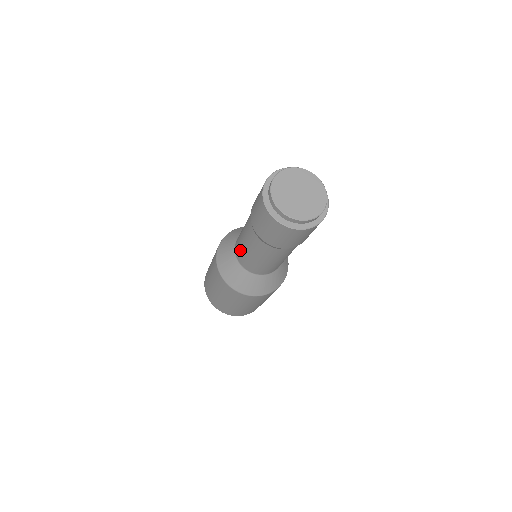
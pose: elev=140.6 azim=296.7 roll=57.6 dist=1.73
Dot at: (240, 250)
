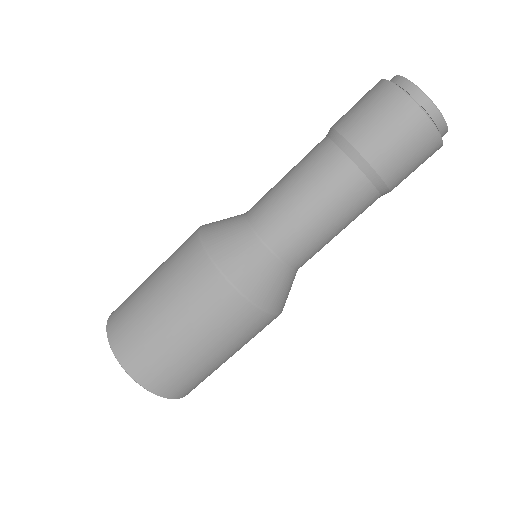
Dot at: (285, 220)
